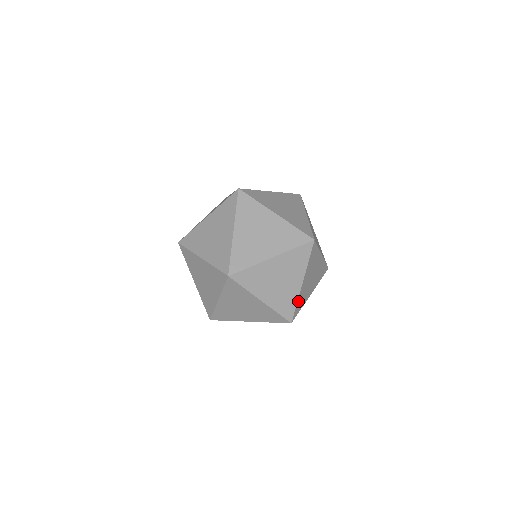
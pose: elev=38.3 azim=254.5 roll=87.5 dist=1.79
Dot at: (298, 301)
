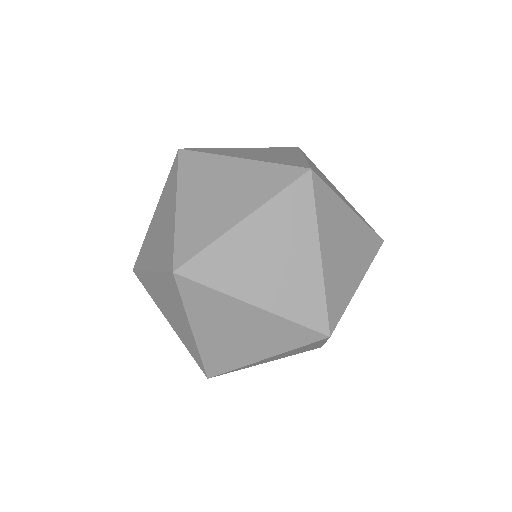
Dot at: (327, 292)
